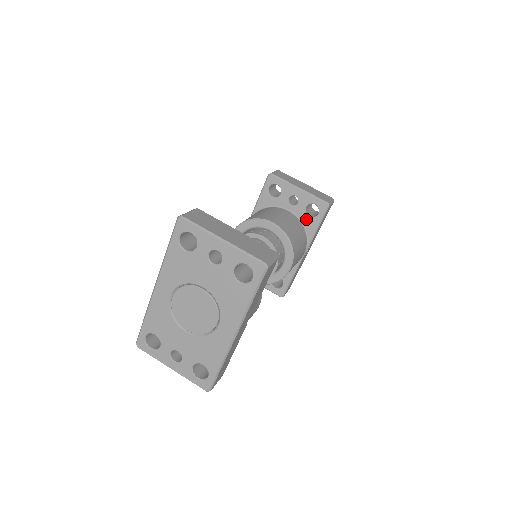
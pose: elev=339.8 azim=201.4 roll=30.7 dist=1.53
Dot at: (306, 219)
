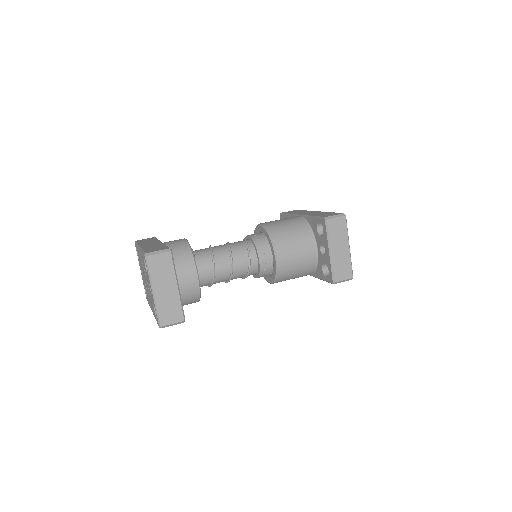
Dot at: (320, 267)
